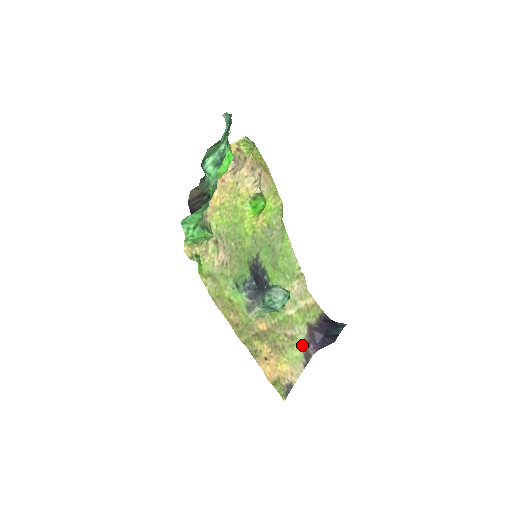
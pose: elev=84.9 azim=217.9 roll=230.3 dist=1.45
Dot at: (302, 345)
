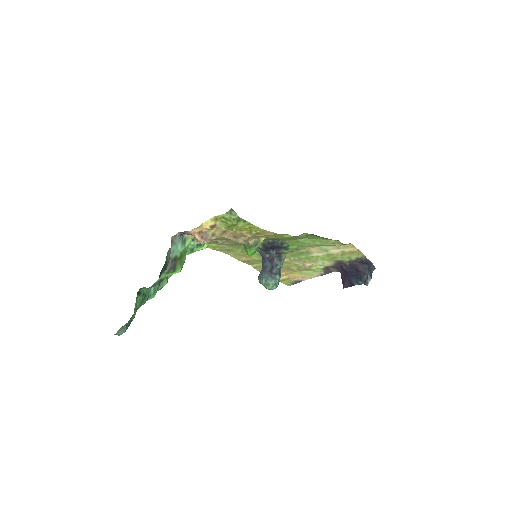
Dot at: (323, 268)
